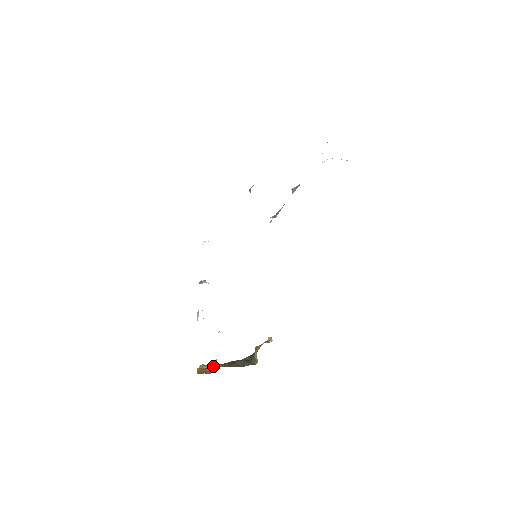
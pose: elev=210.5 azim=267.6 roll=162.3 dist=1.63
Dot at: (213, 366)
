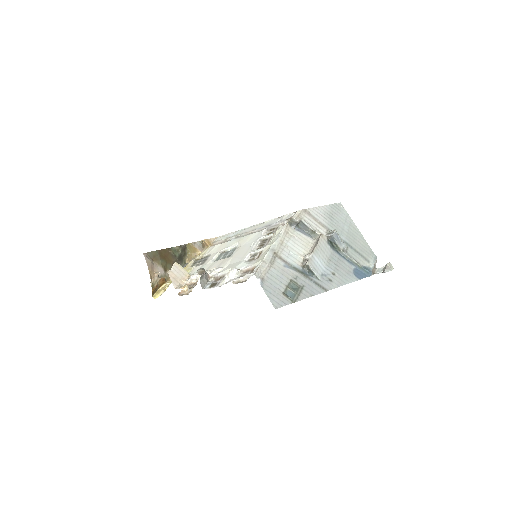
Dot at: (162, 282)
